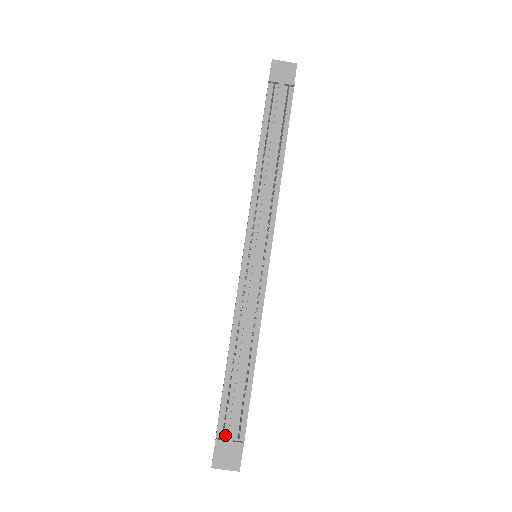
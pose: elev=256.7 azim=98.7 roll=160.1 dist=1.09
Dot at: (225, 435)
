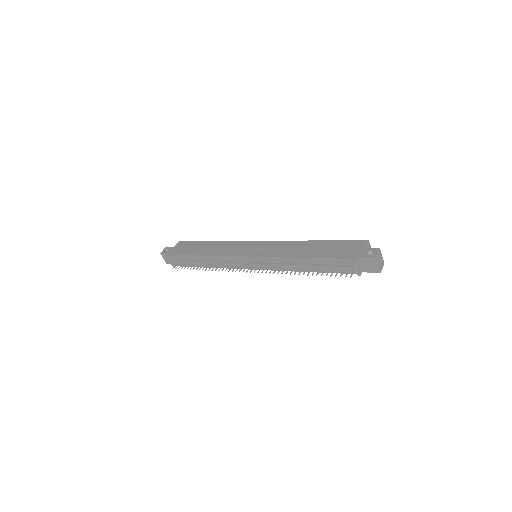
Dot at: (173, 258)
